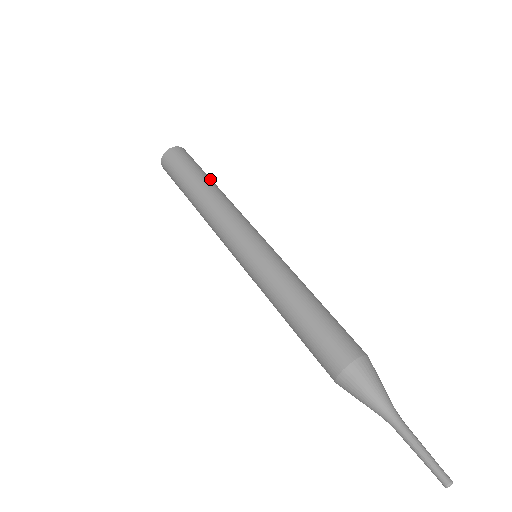
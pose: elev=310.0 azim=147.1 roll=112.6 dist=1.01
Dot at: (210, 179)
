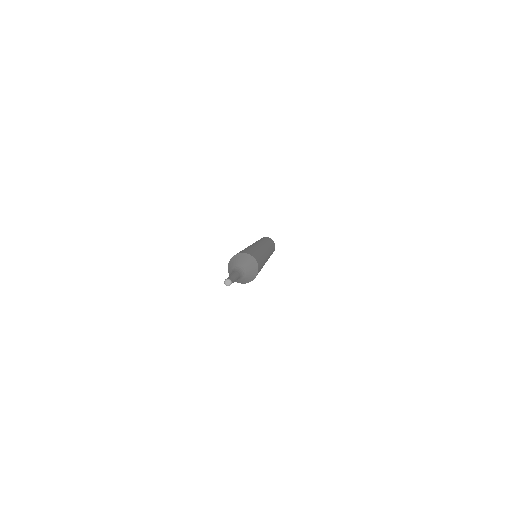
Dot at: occluded
